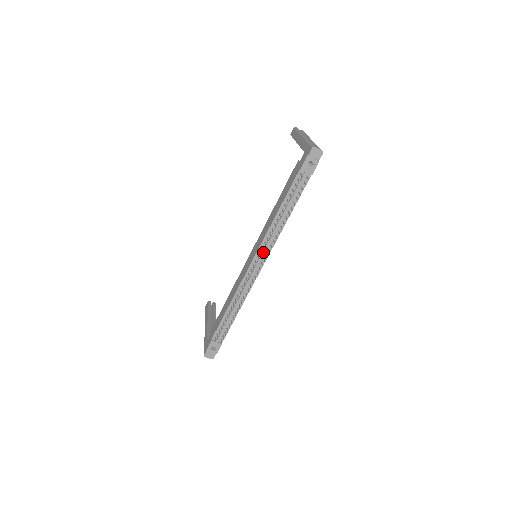
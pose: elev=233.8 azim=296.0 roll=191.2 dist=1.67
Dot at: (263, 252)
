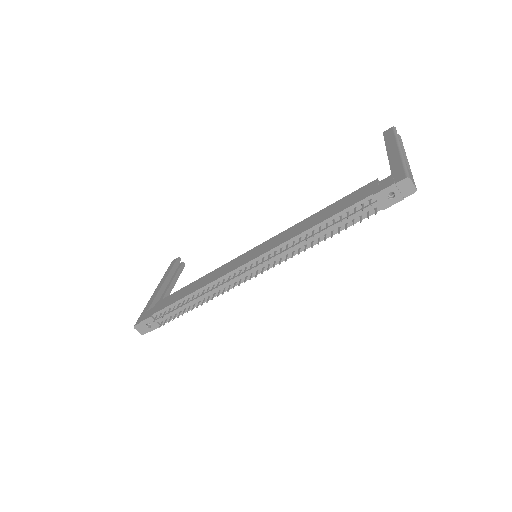
Dot at: (266, 261)
